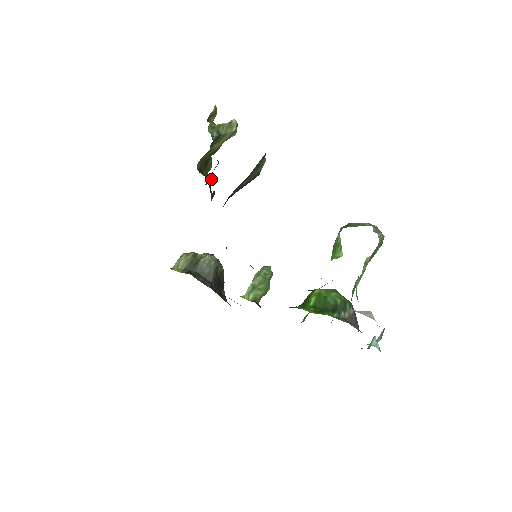
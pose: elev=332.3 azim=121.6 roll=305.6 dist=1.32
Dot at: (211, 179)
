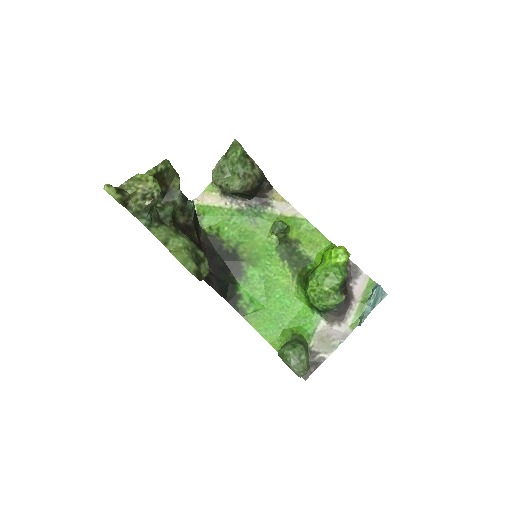
Dot at: (179, 204)
